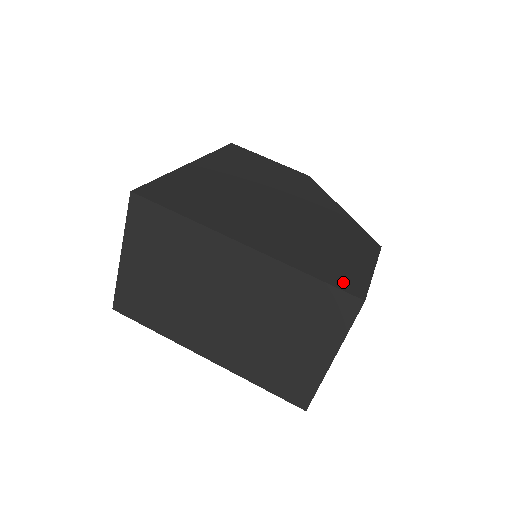
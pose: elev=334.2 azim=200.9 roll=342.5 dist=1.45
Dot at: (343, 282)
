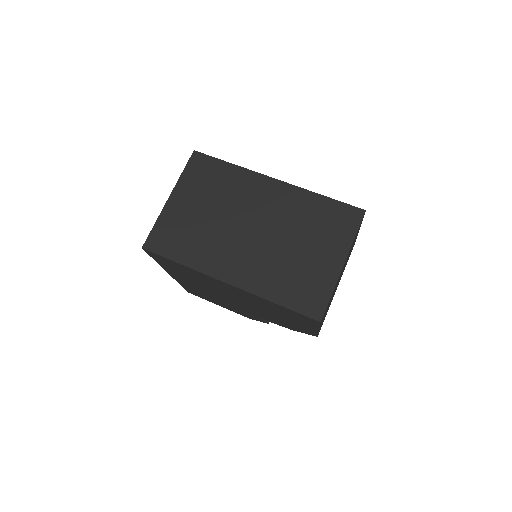
Dot at: occluded
